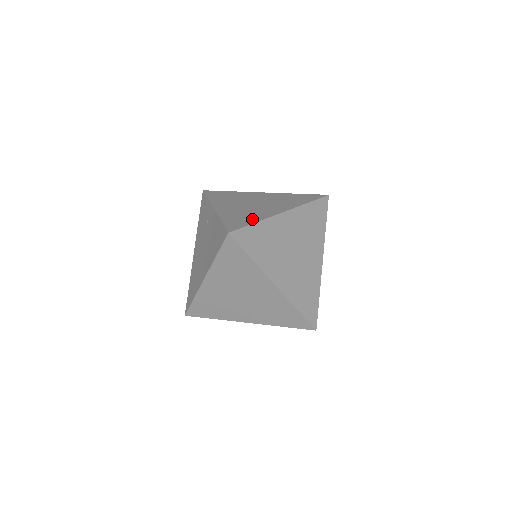
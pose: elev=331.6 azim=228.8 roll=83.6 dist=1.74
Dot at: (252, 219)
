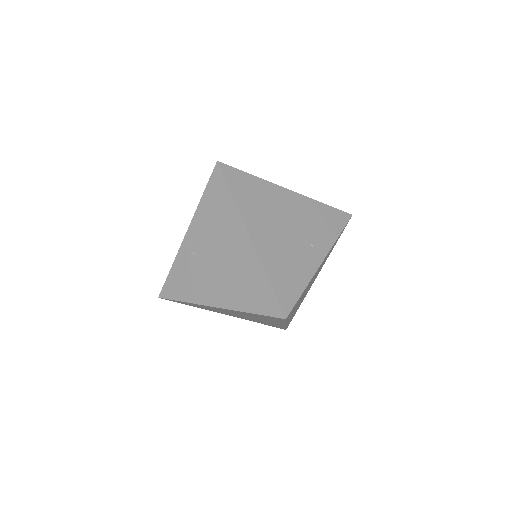
Dot at: occluded
